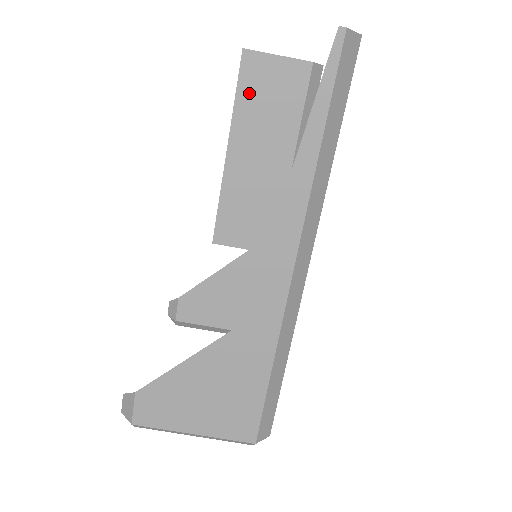
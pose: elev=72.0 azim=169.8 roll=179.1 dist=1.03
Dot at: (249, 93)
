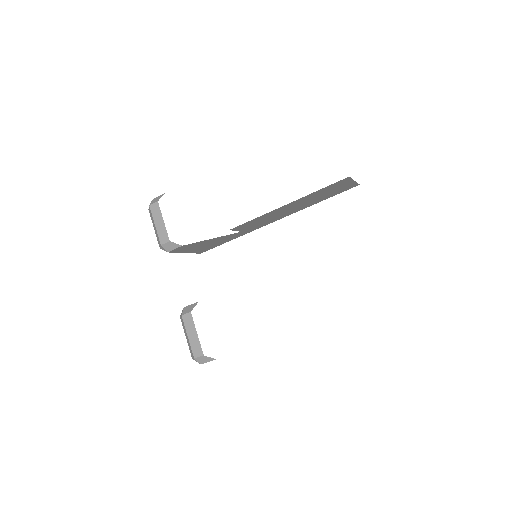
Dot at: (326, 189)
